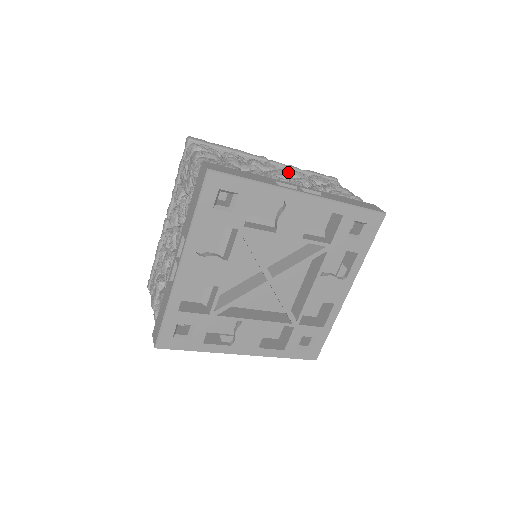
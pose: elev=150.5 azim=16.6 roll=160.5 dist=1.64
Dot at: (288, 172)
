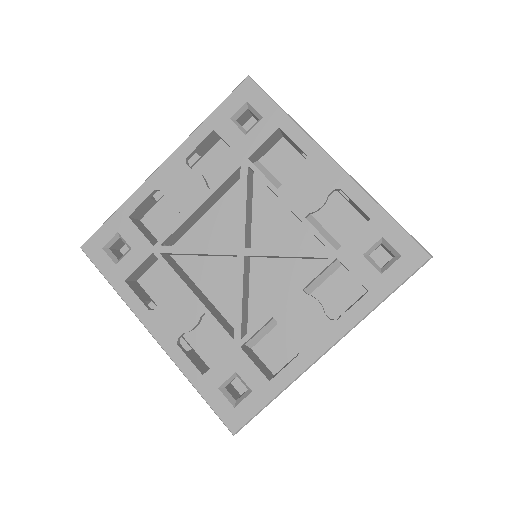
Dot at: occluded
